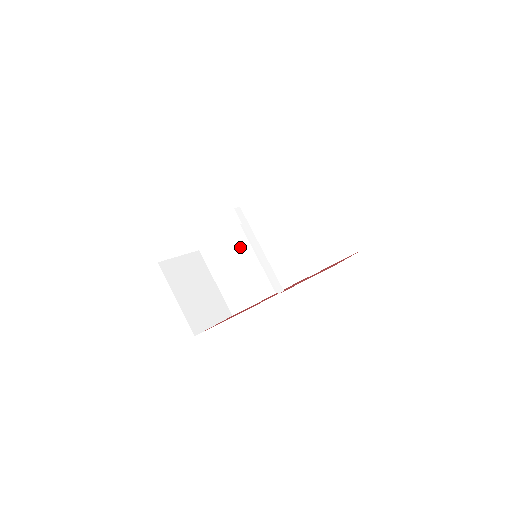
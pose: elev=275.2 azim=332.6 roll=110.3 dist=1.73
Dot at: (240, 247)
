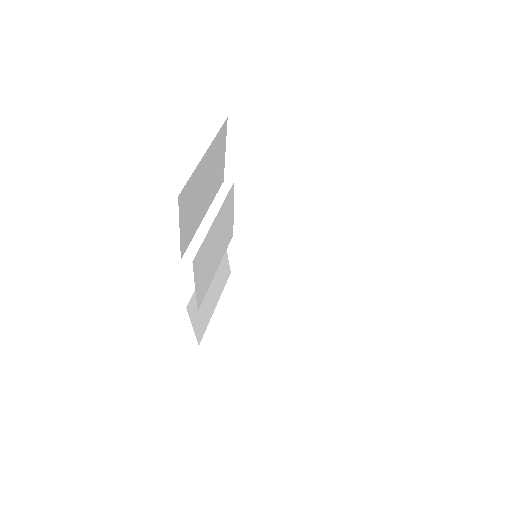
Dot at: occluded
